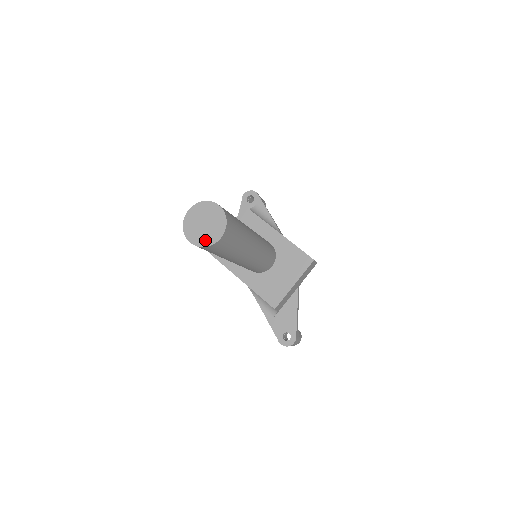
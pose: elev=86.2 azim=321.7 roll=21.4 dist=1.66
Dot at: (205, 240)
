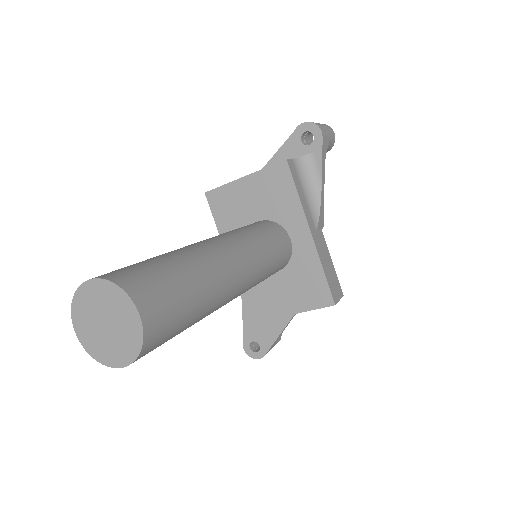
Dot at: (97, 349)
